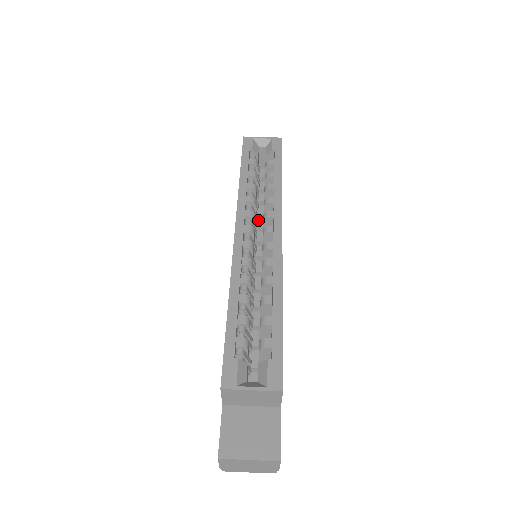
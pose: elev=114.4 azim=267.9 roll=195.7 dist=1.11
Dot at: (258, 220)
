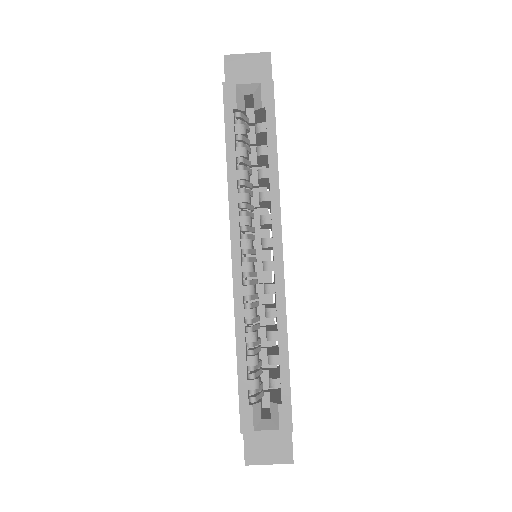
Dot at: (253, 191)
